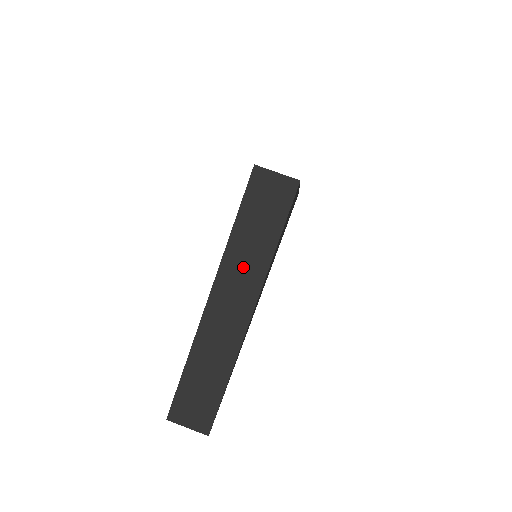
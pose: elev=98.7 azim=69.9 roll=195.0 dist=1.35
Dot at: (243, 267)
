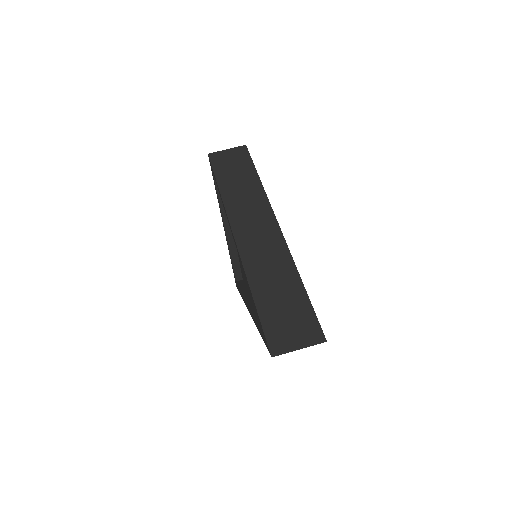
Dot at: (246, 204)
